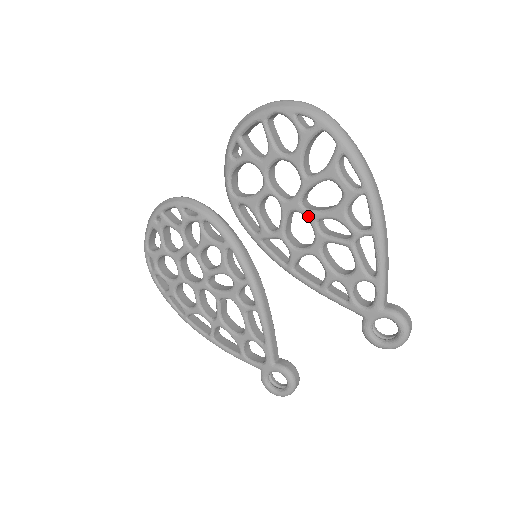
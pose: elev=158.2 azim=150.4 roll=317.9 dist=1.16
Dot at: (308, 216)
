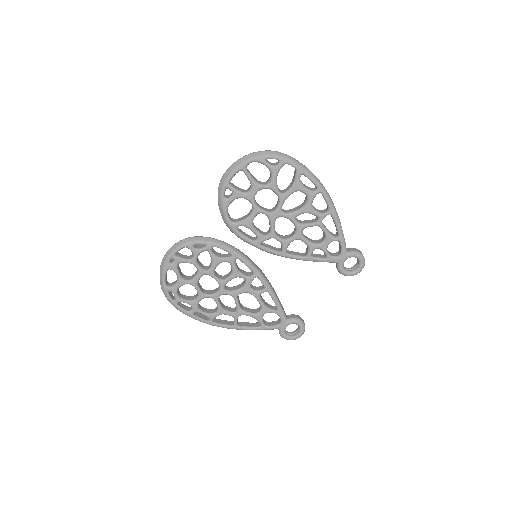
Dot at: (289, 217)
